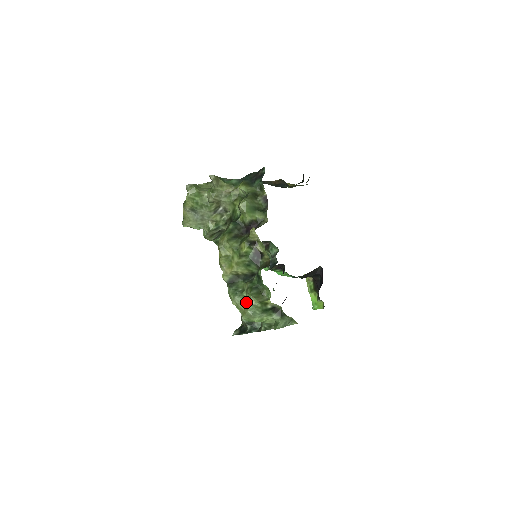
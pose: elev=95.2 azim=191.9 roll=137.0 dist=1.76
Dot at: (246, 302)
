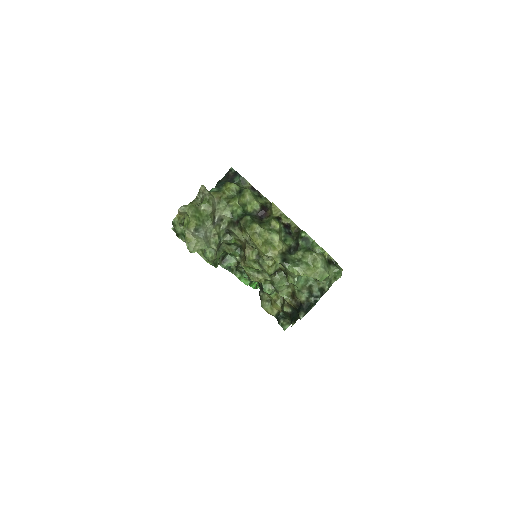
Dot at: (311, 264)
